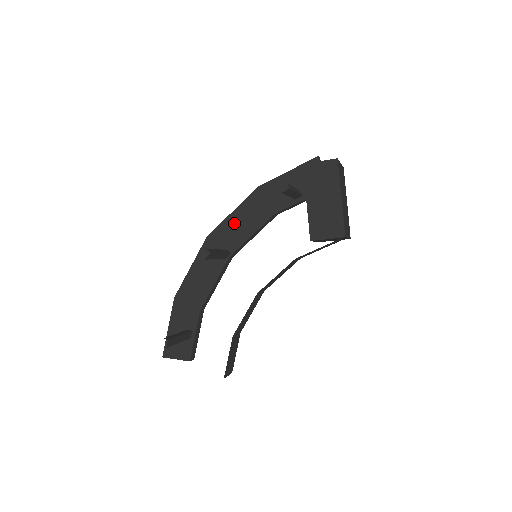
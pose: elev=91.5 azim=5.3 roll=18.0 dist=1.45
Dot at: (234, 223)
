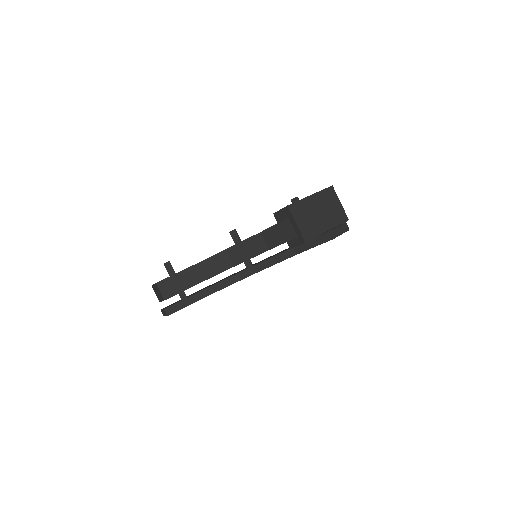
Dot at: occluded
